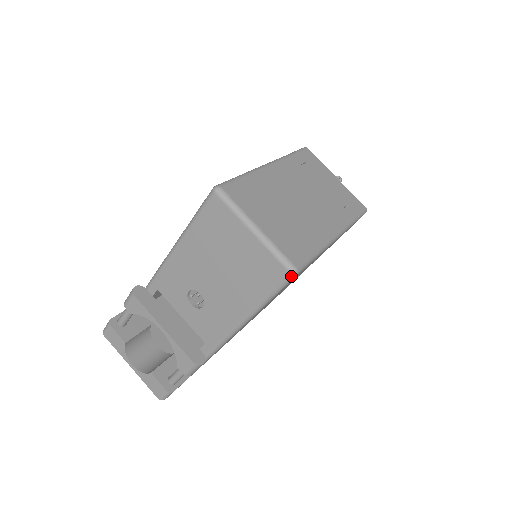
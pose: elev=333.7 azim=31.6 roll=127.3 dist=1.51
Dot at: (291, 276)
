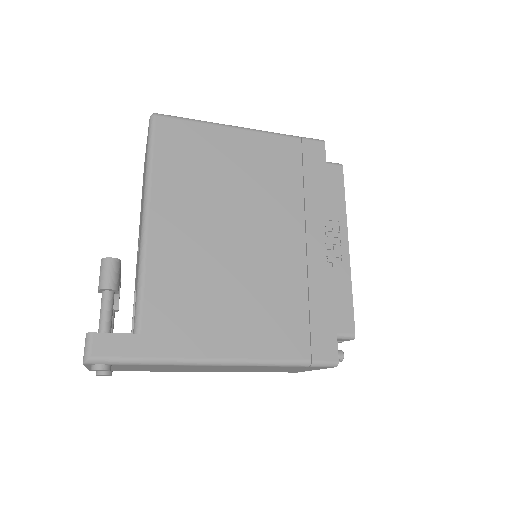
Dot at: (151, 118)
